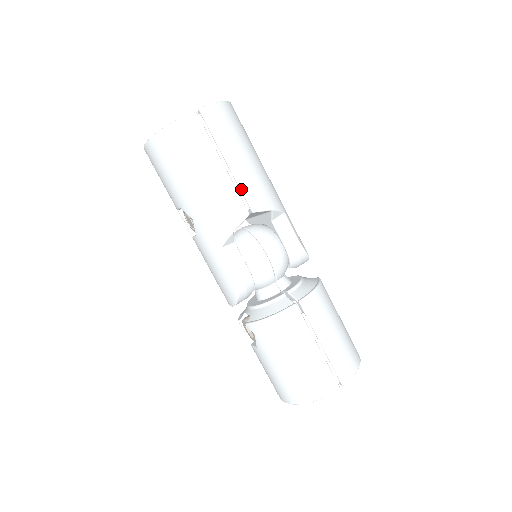
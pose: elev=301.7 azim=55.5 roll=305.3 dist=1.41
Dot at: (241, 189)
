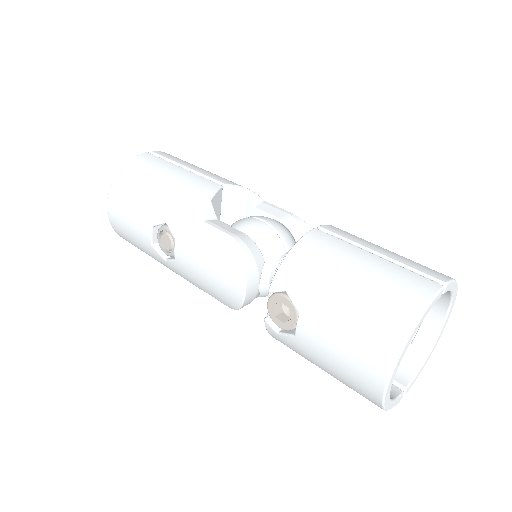
Dot at: (206, 176)
